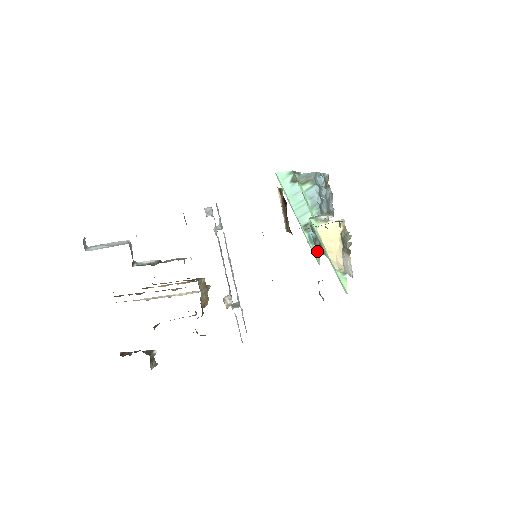
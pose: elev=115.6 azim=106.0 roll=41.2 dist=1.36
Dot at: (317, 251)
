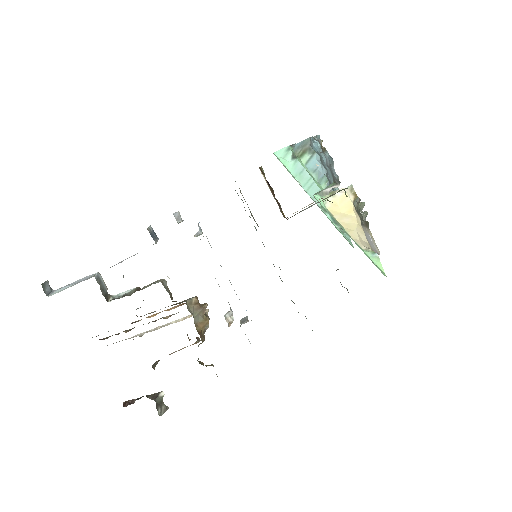
Dot at: occluded
